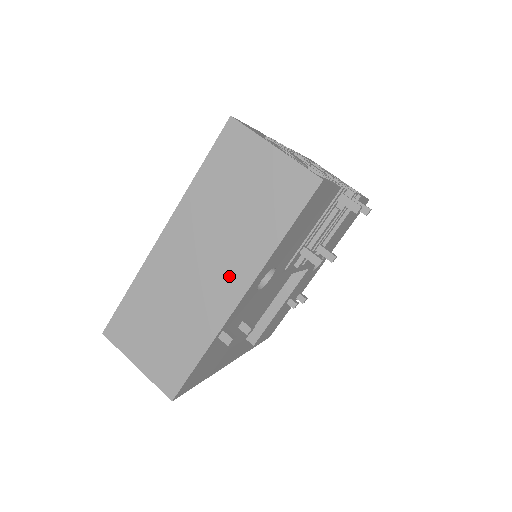
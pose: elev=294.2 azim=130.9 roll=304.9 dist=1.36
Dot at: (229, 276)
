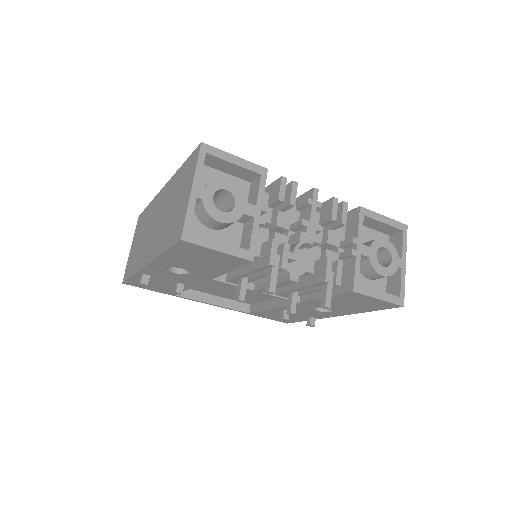
Dot at: (152, 246)
